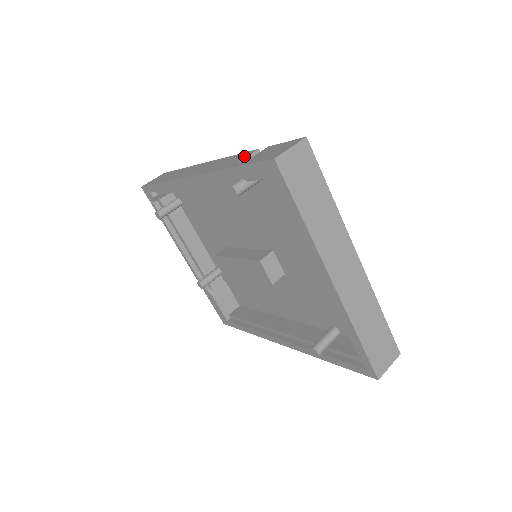
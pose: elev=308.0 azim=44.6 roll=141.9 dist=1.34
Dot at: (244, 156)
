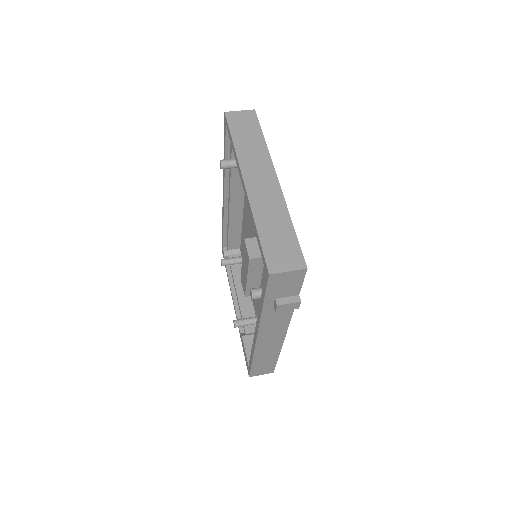
Dot at: occluded
